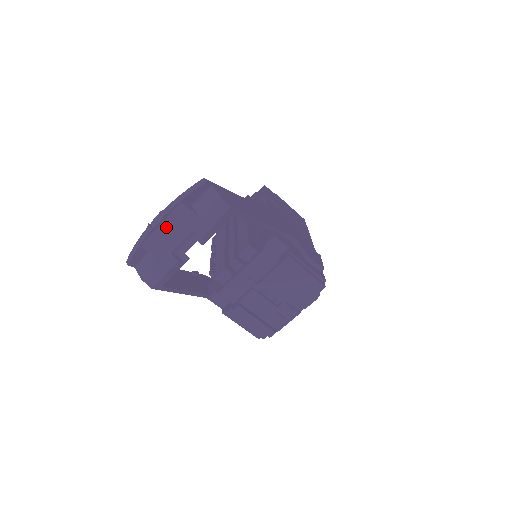
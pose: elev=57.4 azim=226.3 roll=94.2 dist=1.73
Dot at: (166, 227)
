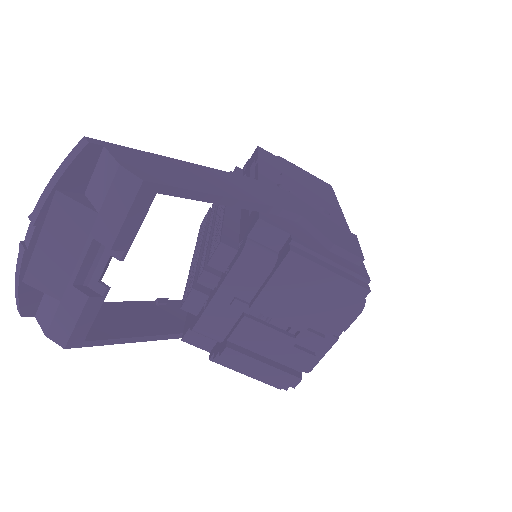
Dot at: (49, 241)
